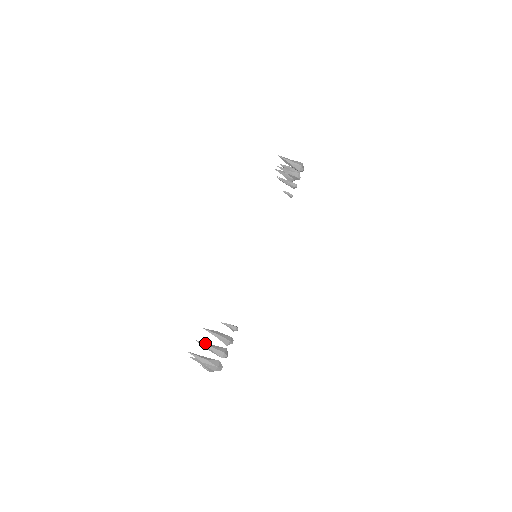
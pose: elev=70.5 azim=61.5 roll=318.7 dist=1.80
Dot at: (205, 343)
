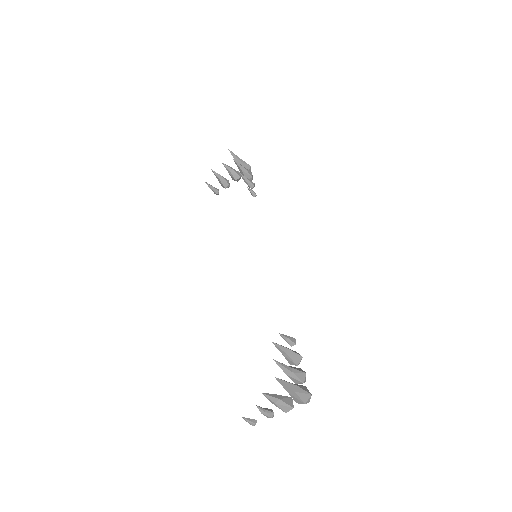
Dot at: (282, 363)
